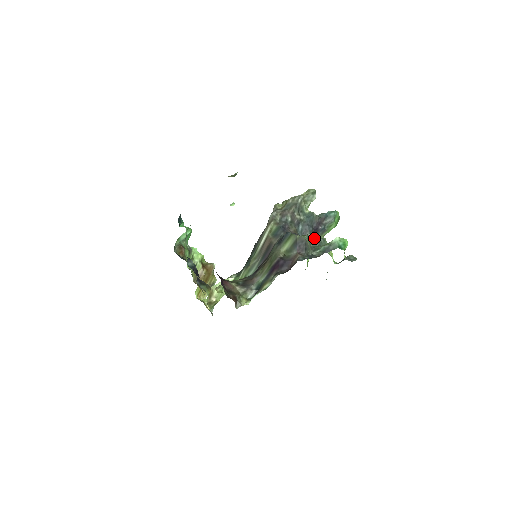
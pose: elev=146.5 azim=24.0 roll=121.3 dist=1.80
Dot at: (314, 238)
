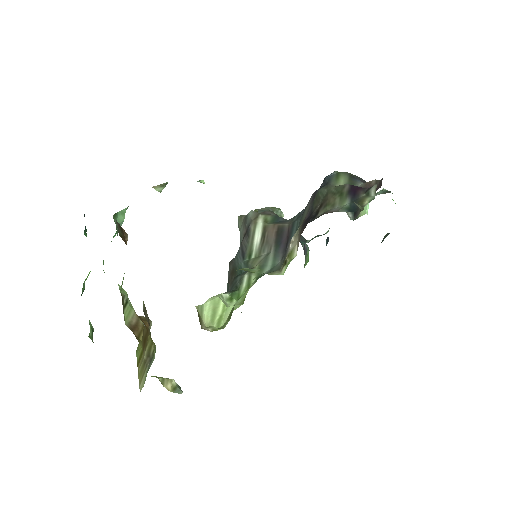
Dot at: occluded
